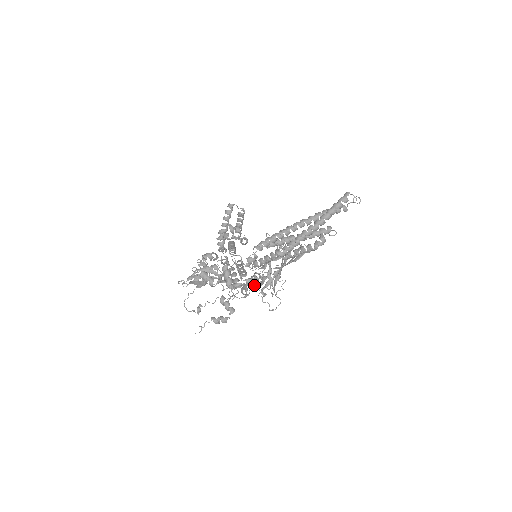
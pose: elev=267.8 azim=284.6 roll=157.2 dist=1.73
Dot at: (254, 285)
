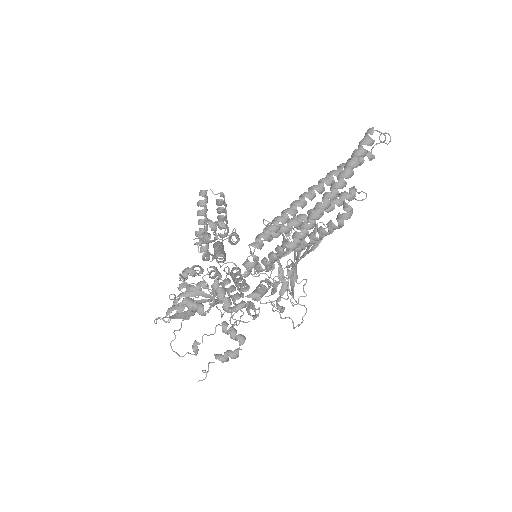
Dot at: occluded
